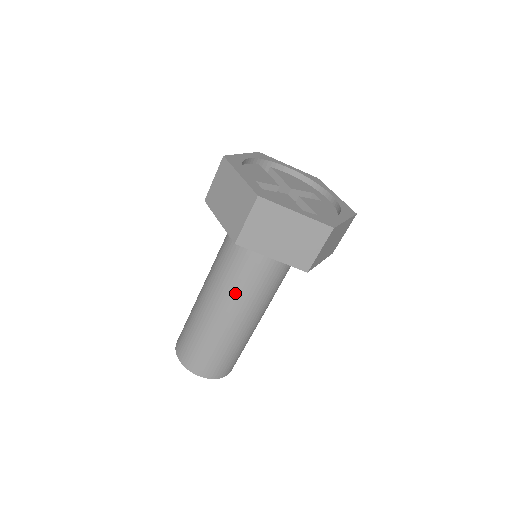
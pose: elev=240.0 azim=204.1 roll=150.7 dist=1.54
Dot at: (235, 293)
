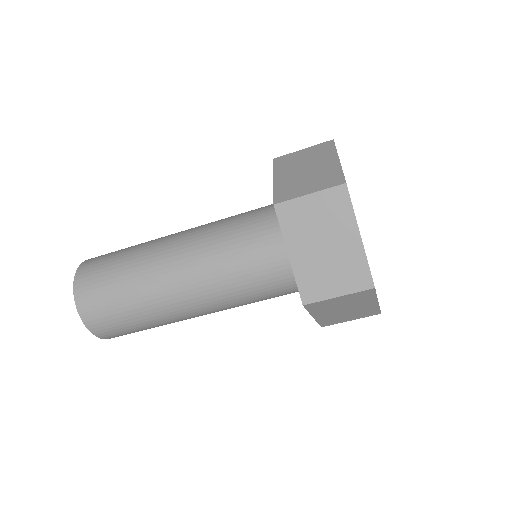
Dot at: (225, 302)
